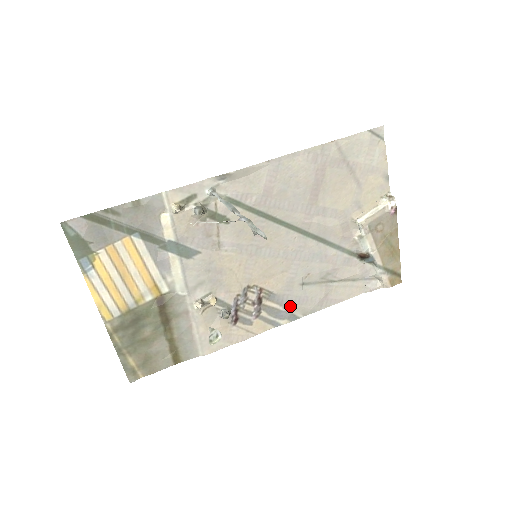
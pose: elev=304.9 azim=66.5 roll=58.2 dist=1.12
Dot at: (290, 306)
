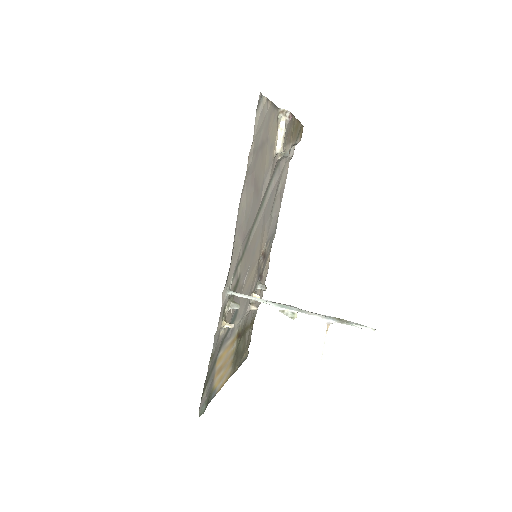
Dot at: (273, 230)
